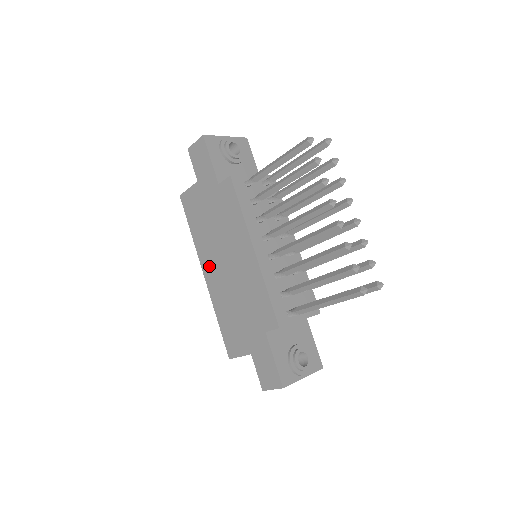
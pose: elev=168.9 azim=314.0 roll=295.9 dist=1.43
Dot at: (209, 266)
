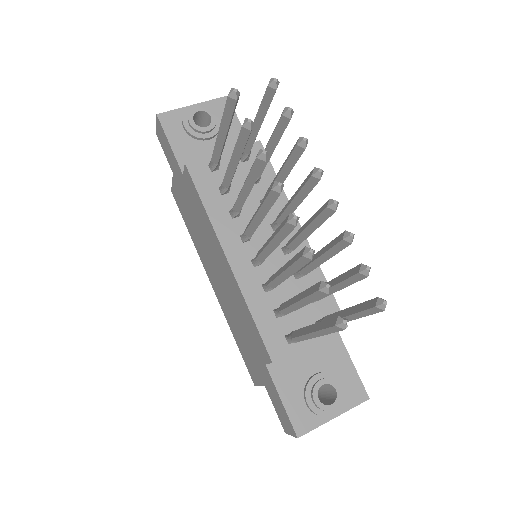
Dot at: (210, 275)
